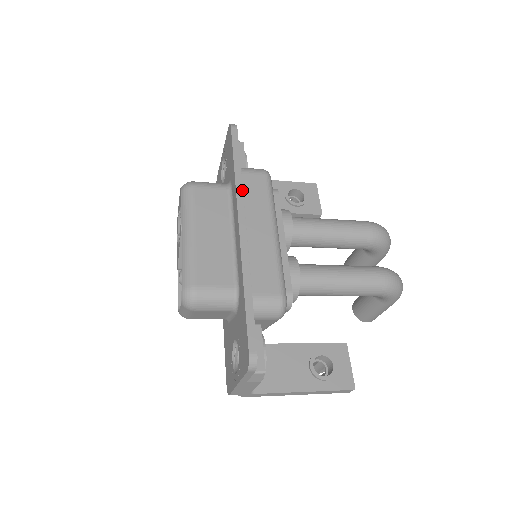
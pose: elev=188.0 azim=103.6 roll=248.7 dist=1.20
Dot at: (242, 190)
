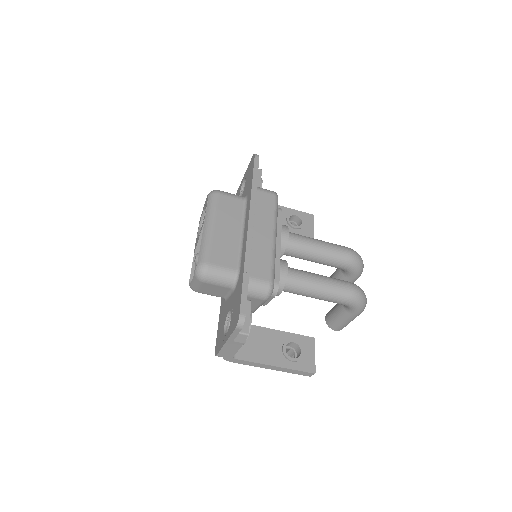
Dot at: (255, 202)
